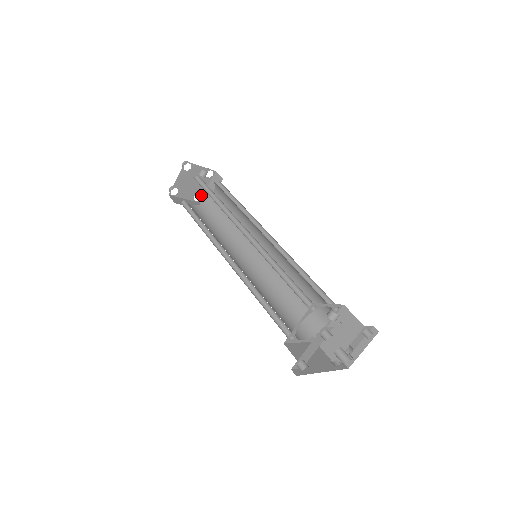
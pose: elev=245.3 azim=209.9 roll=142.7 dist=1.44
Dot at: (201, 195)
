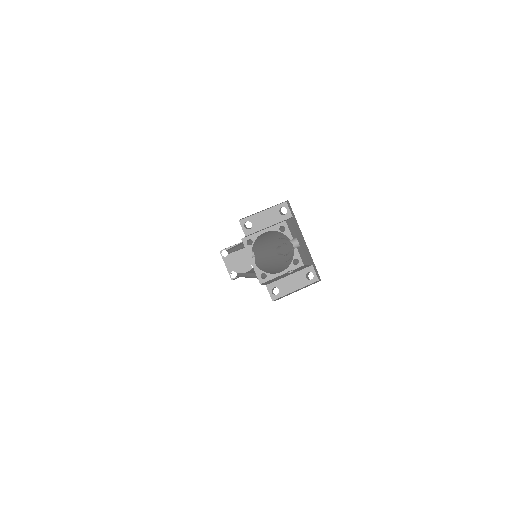
Dot at: occluded
